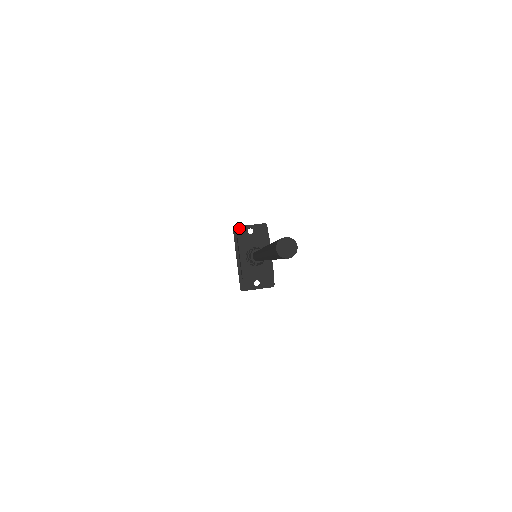
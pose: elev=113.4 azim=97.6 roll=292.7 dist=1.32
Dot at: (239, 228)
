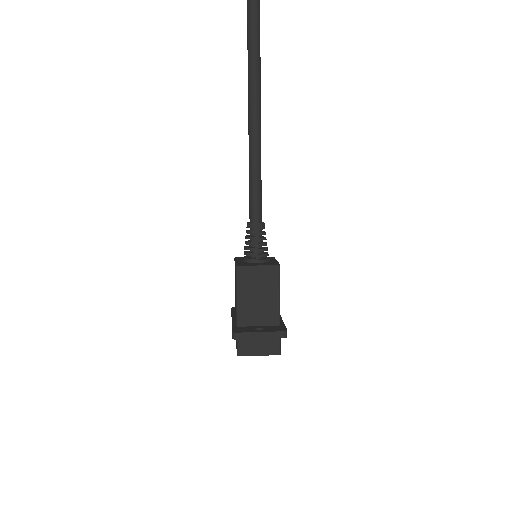
Dot at: occluded
